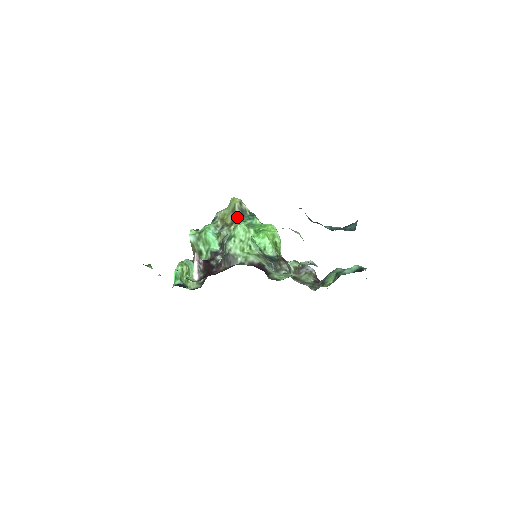
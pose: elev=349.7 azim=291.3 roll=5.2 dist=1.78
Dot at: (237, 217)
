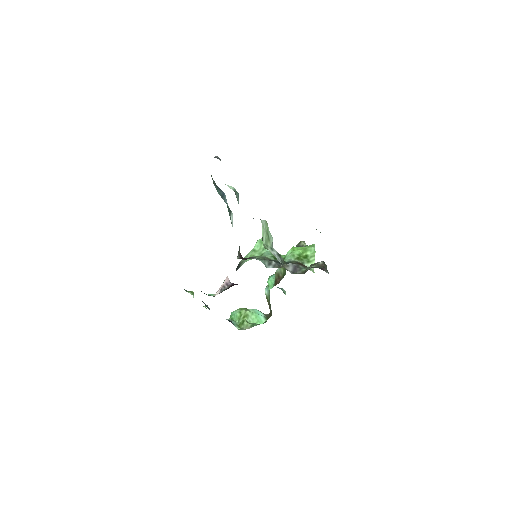
Dot at: occluded
